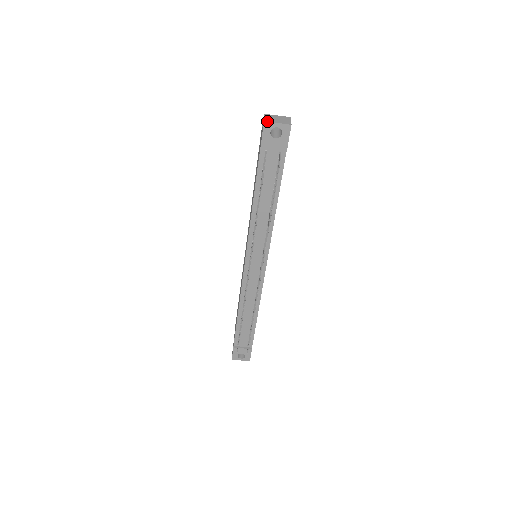
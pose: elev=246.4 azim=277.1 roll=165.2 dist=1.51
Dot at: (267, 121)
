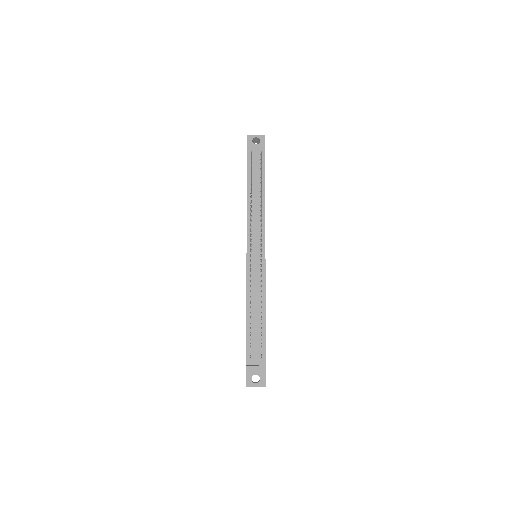
Dot at: (249, 135)
